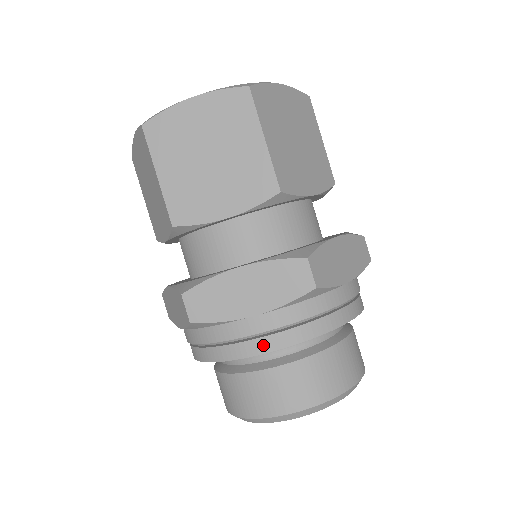
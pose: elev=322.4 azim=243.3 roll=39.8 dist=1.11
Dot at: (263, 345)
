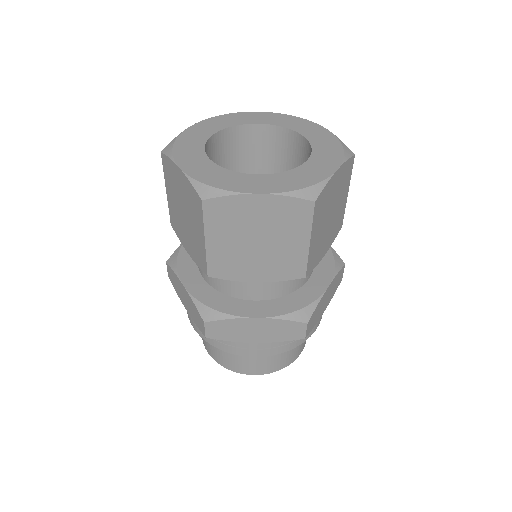
Dot at: (192, 322)
